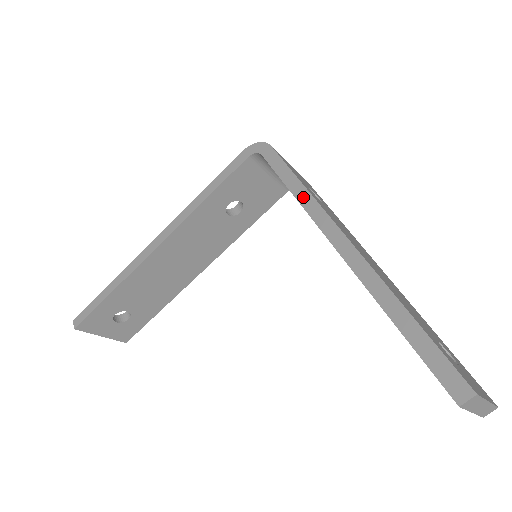
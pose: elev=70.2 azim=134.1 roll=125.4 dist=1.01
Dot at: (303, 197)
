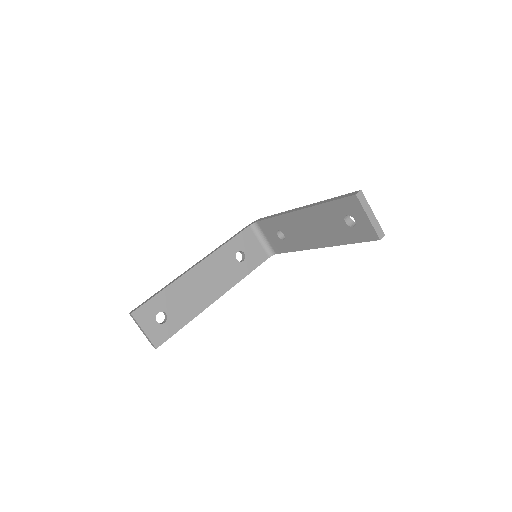
Dot at: (280, 214)
